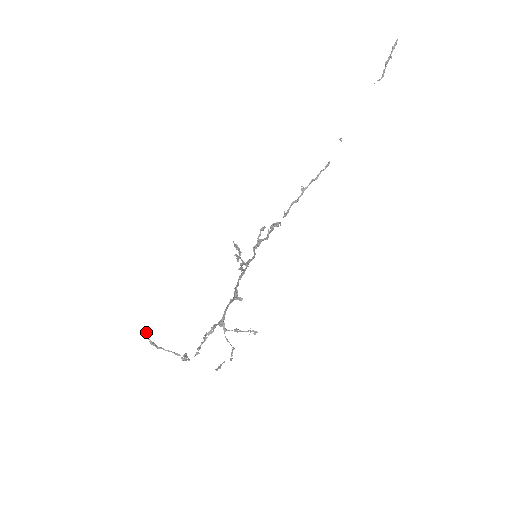
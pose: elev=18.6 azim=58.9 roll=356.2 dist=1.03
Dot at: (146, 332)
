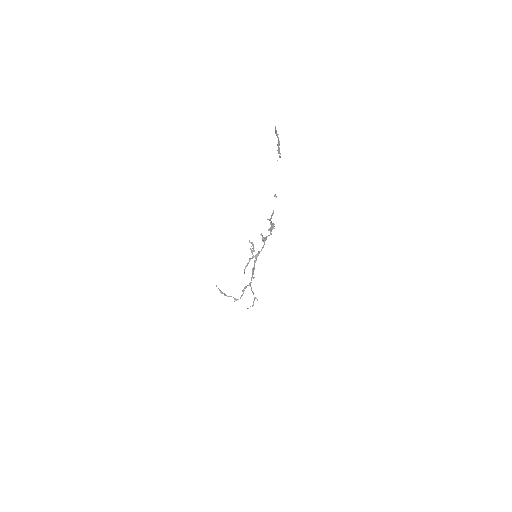
Dot at: occluded
